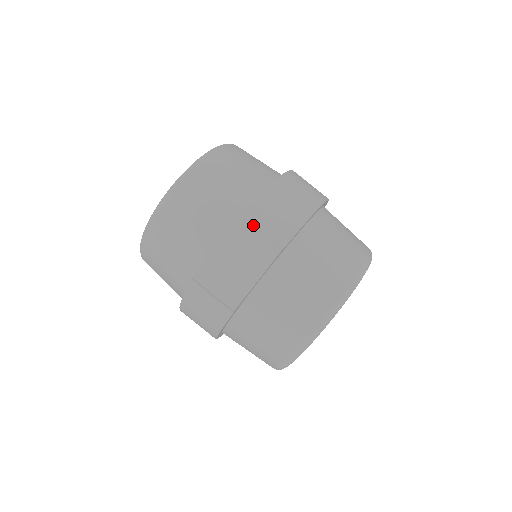
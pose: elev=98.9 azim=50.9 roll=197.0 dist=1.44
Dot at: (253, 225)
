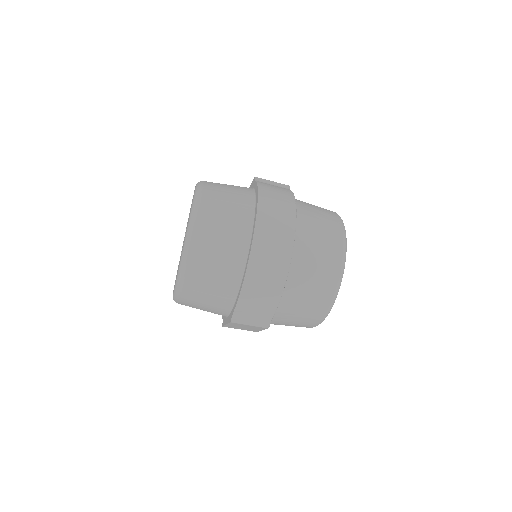
Dot at: (243, 321)
